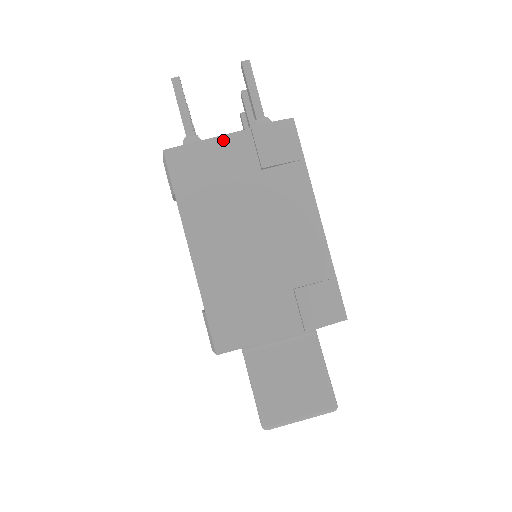
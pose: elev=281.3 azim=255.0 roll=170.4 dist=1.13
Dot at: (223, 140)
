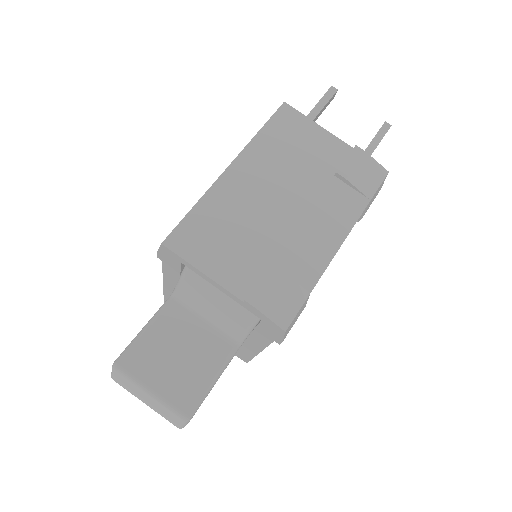
Dot at: (328, 136)
